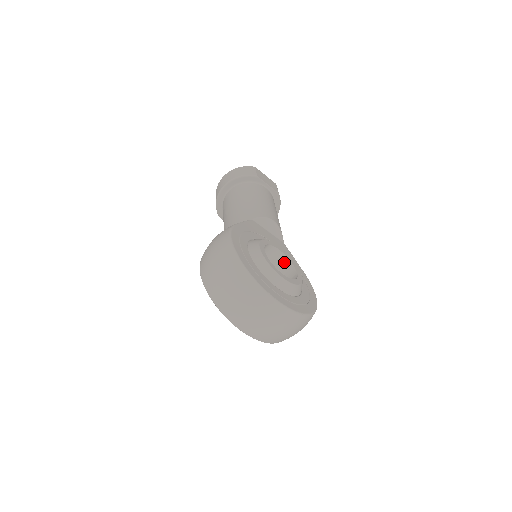
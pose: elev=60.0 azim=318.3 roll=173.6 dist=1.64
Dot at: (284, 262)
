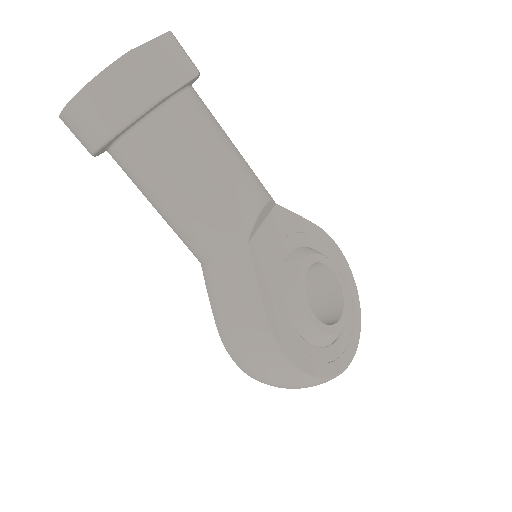
Dot at: (311, 265)
